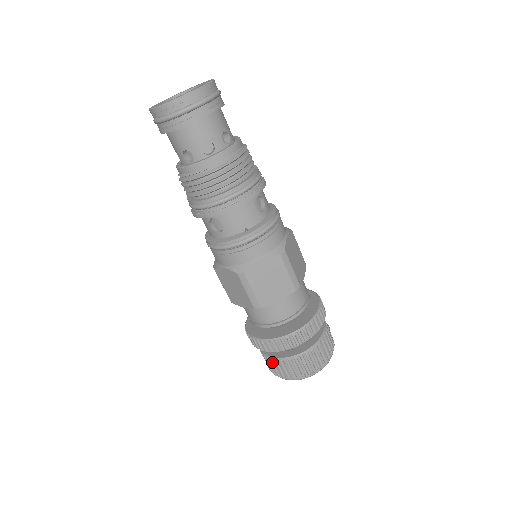
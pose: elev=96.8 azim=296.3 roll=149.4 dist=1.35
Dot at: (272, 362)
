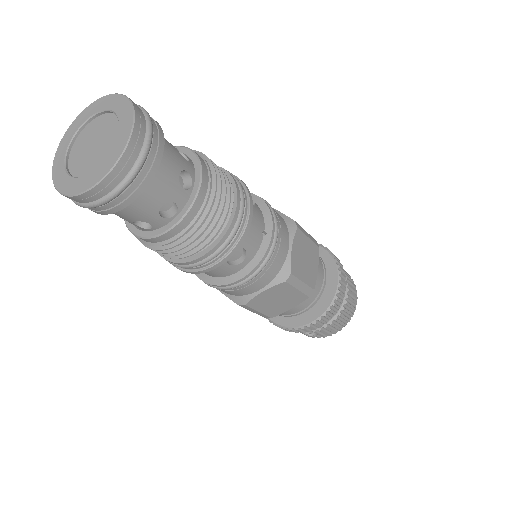
Dot at: (328, 327)
